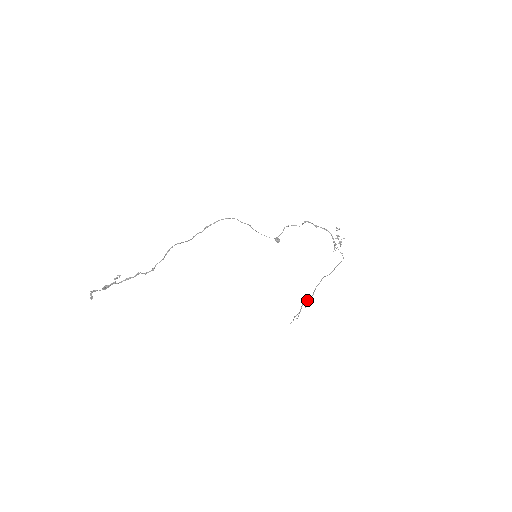
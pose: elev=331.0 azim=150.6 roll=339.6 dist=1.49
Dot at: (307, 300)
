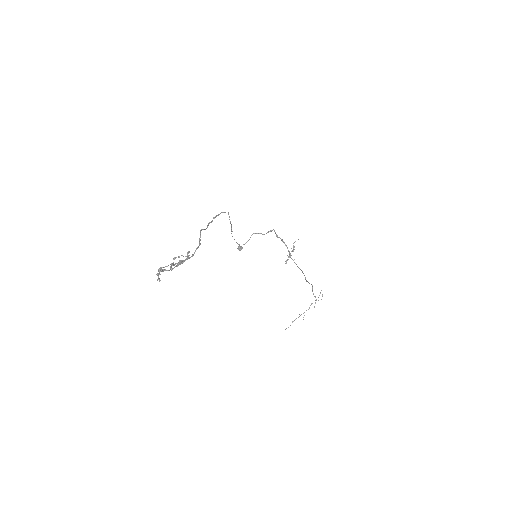
Dot at: (316, 300)
